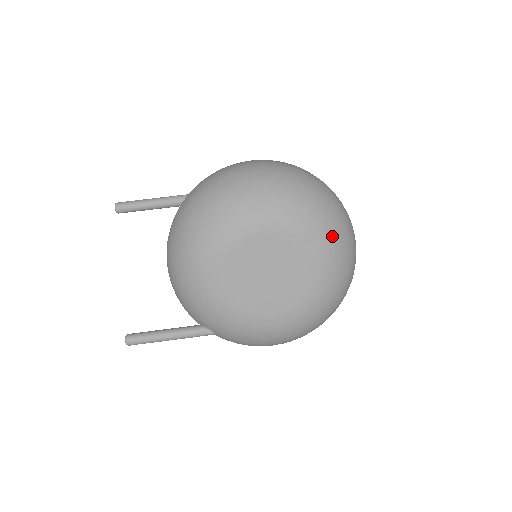
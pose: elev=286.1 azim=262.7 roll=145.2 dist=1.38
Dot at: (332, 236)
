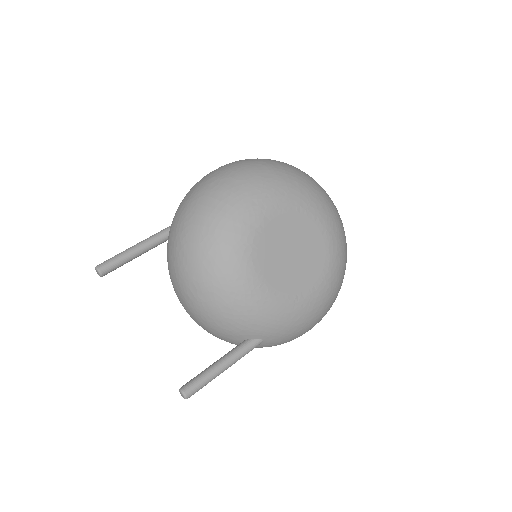
Dot at: (323, 198)
